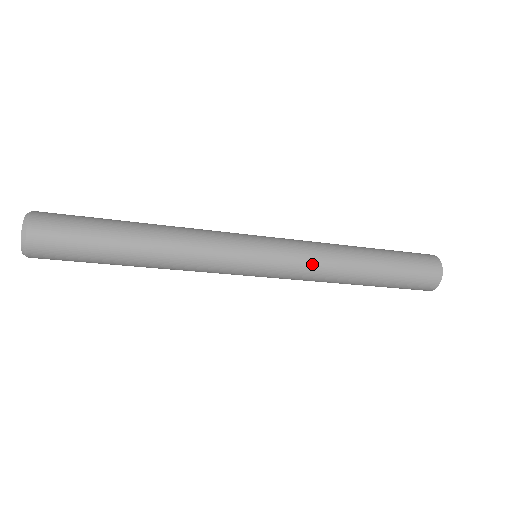
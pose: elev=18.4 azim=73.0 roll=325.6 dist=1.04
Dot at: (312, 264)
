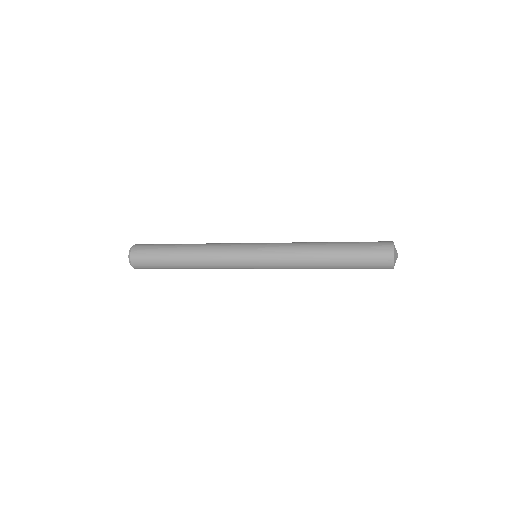
Dot at: (288, 265)
